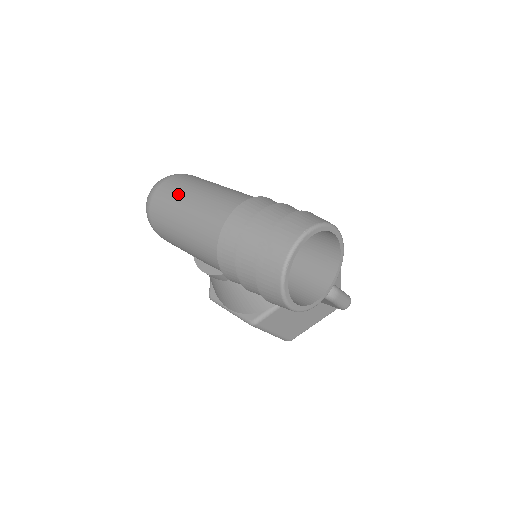
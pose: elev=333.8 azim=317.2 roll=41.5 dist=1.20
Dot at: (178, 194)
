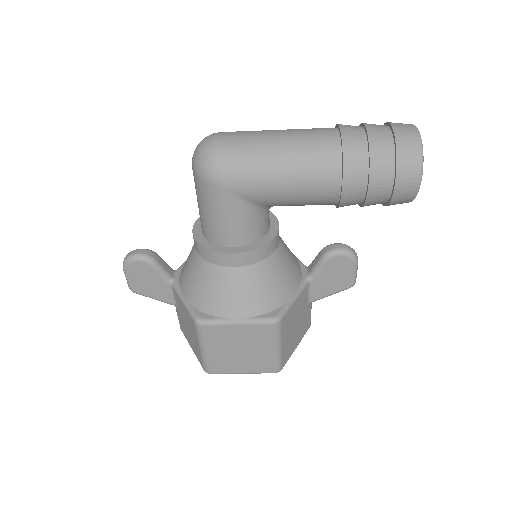
Dot at: (255, 131)
